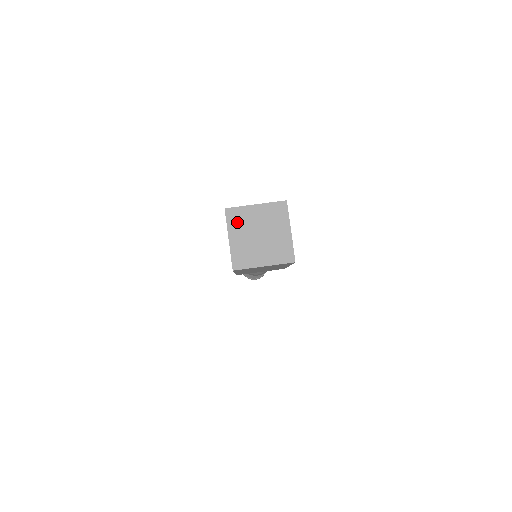
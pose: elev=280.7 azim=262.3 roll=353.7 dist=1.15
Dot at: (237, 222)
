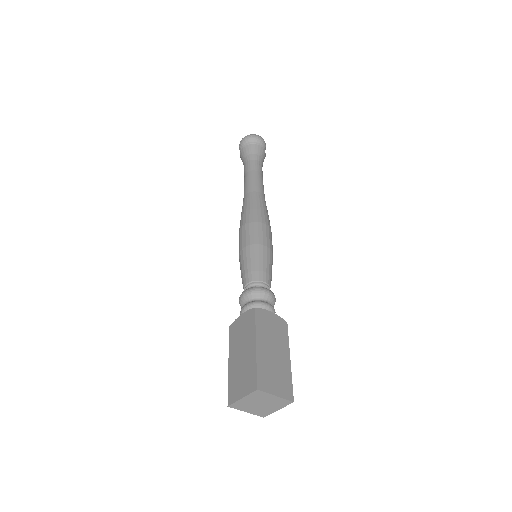
Dot at: (241, 407)
